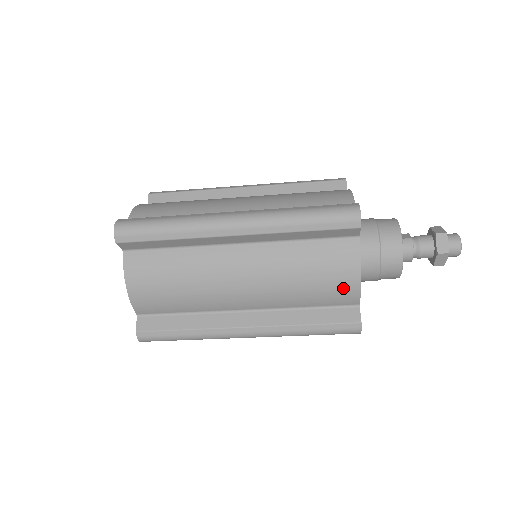
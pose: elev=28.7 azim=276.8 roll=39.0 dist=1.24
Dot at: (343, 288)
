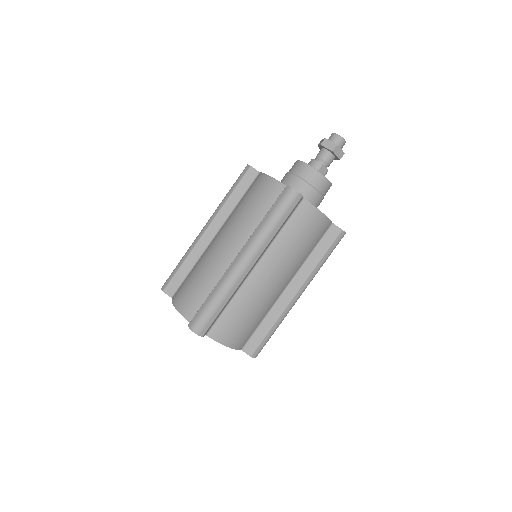
Dot at: (266, 188)
